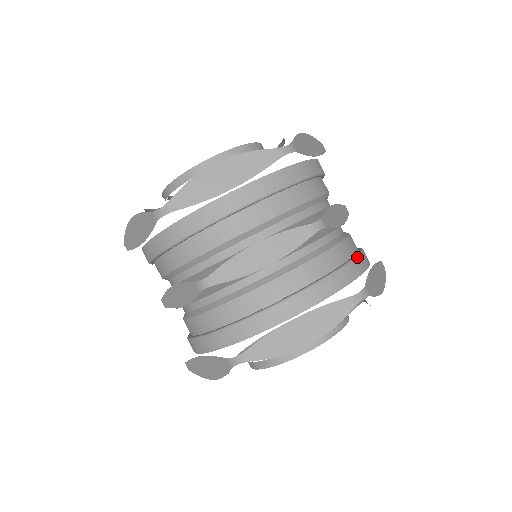
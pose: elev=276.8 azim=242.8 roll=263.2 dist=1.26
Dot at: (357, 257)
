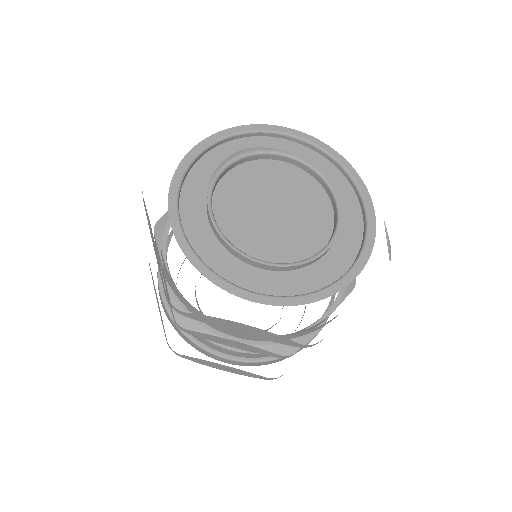
Dot at: occluded
